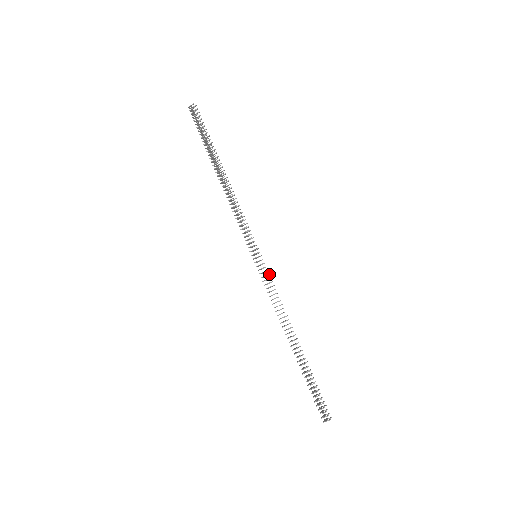
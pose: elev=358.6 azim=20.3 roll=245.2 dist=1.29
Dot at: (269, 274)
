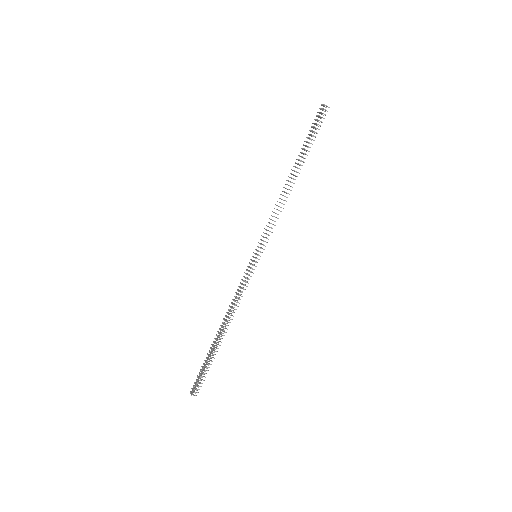
Dot at: occluded
